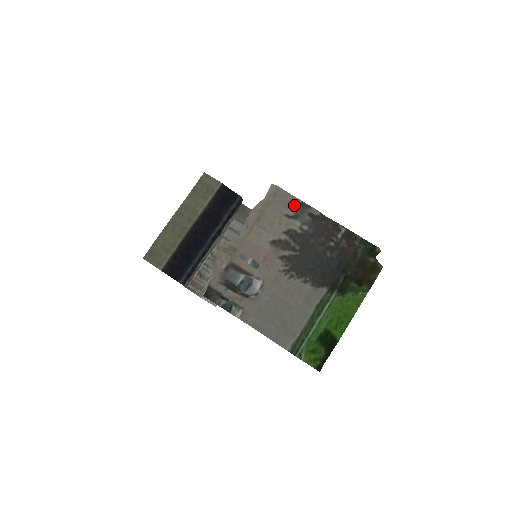
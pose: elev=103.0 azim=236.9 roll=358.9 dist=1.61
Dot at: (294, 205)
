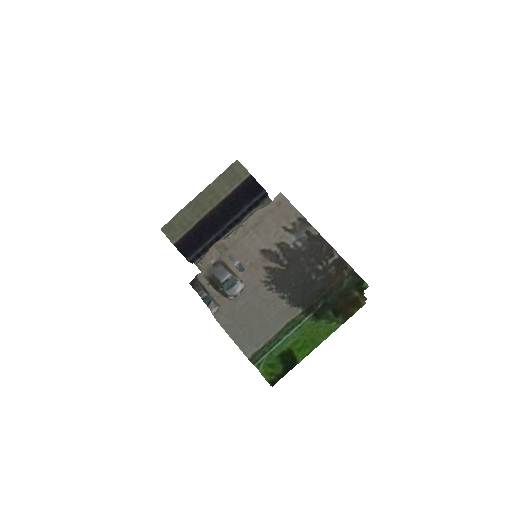
Dot at: (295, 219)
